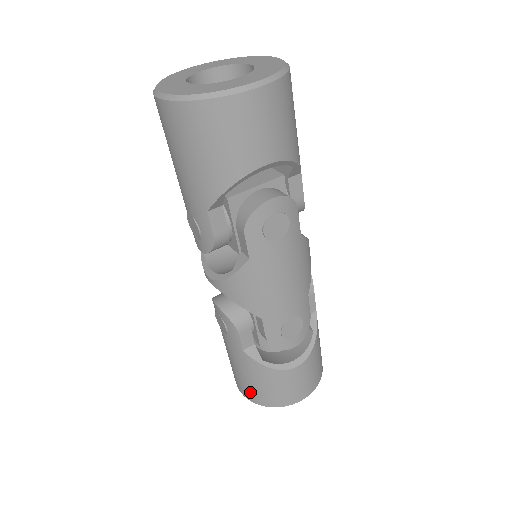
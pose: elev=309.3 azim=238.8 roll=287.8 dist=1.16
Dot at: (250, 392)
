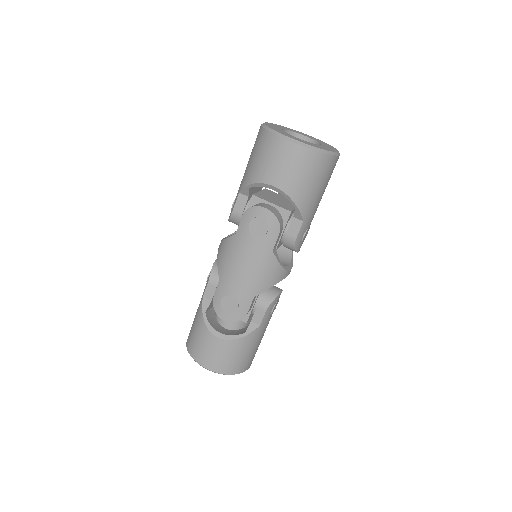
Dot at: (190, 333)
